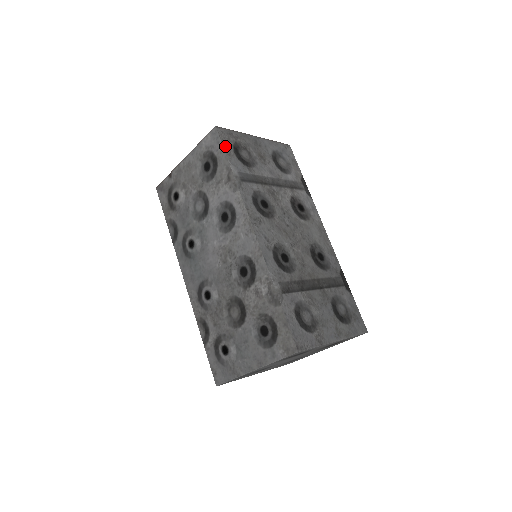
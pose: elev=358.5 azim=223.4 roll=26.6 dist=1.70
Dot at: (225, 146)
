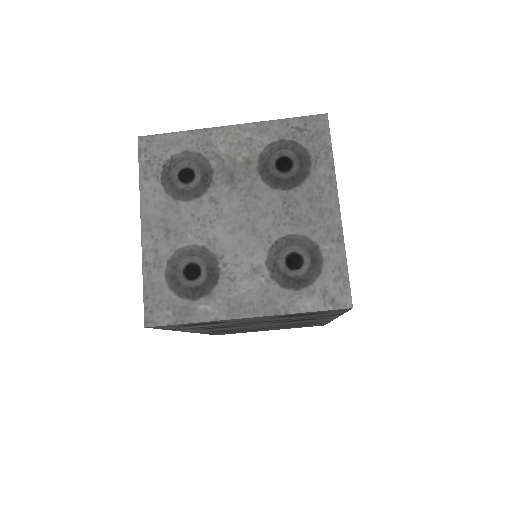
Dot at: occluded
